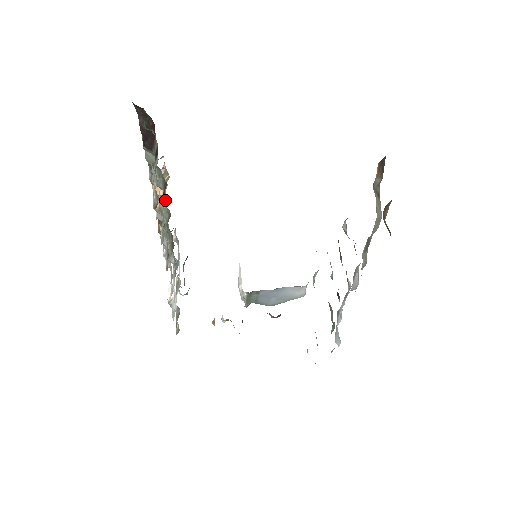
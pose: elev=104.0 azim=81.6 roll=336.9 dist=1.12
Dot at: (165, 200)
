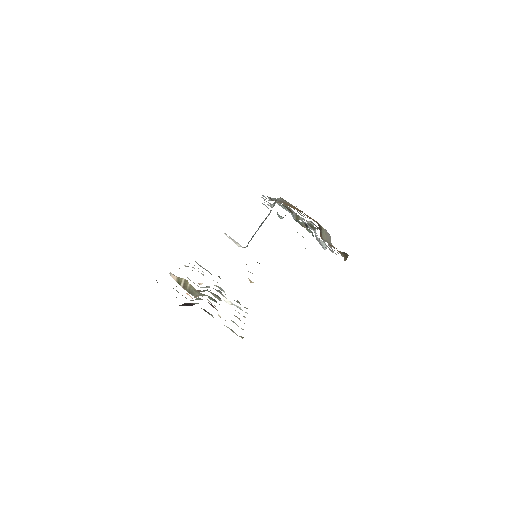
Dot at: (200, 293)
